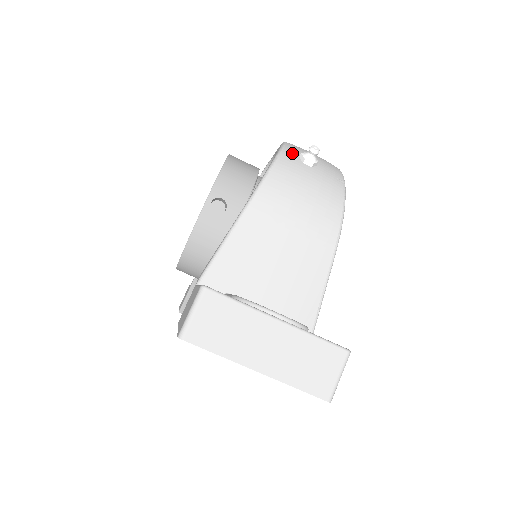
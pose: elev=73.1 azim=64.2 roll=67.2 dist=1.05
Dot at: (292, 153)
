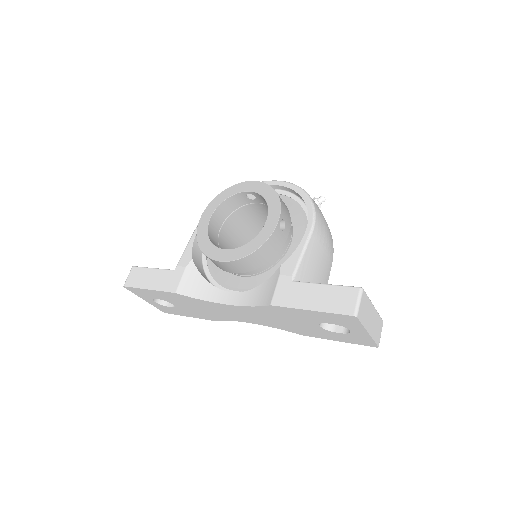
Dot at: occluded
